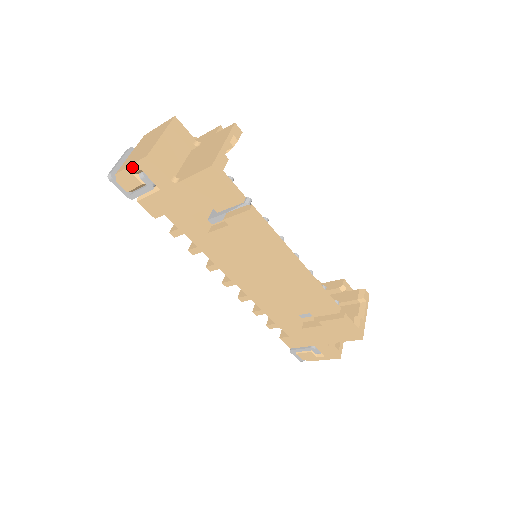
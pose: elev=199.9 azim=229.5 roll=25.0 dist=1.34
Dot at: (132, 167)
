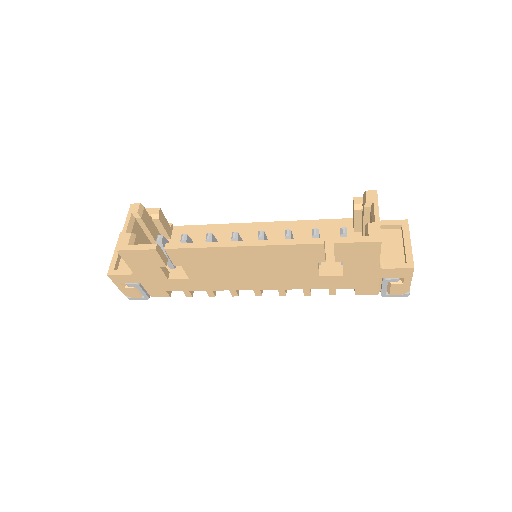
Dot at: (118, 285)
